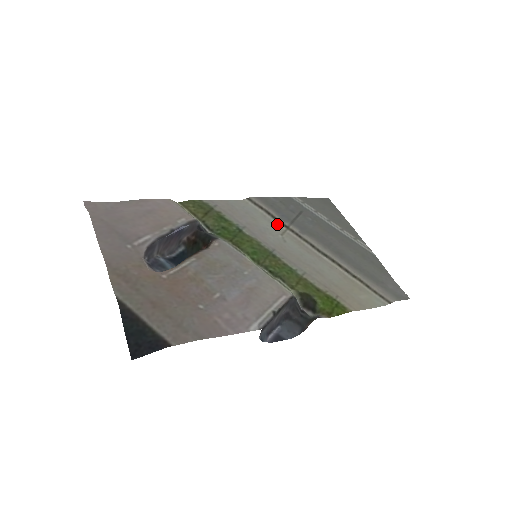
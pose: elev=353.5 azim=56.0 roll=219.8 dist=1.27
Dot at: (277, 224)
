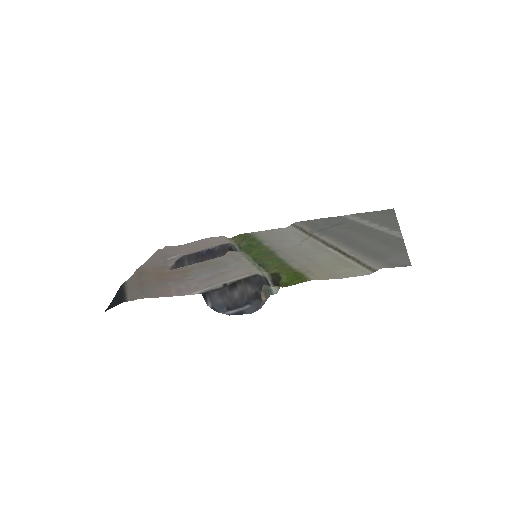
Dot at: (304, 235)
